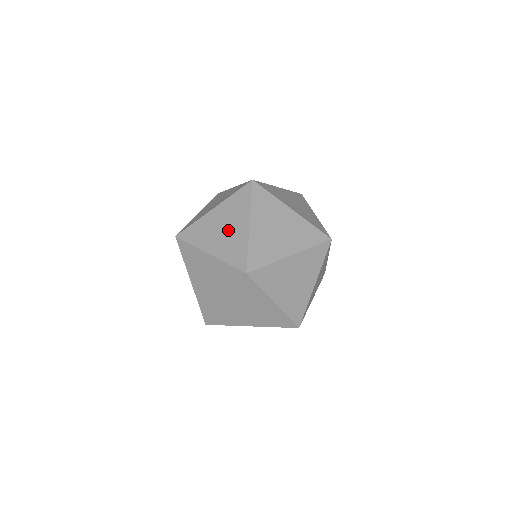
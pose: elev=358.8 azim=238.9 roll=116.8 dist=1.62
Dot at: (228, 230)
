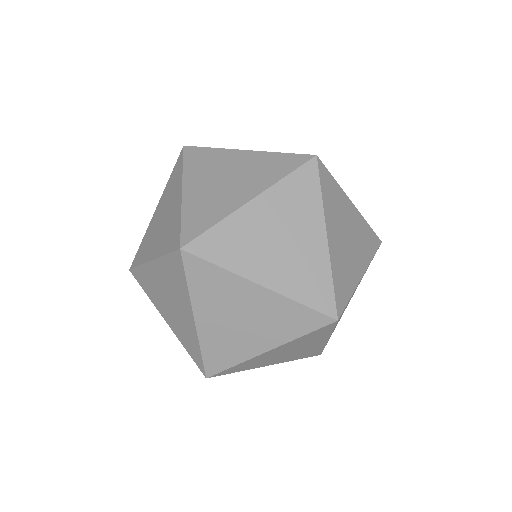
Dot at: (290, 244)
